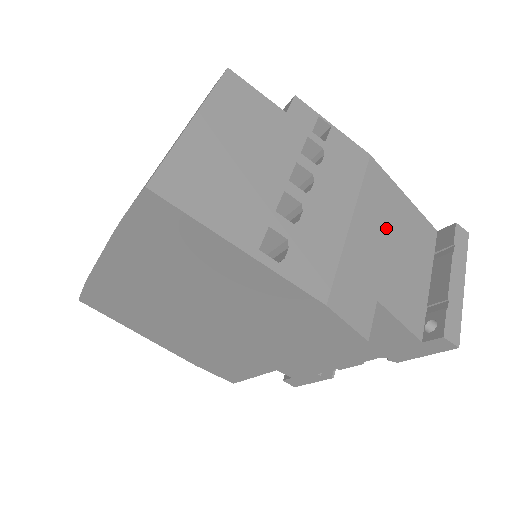
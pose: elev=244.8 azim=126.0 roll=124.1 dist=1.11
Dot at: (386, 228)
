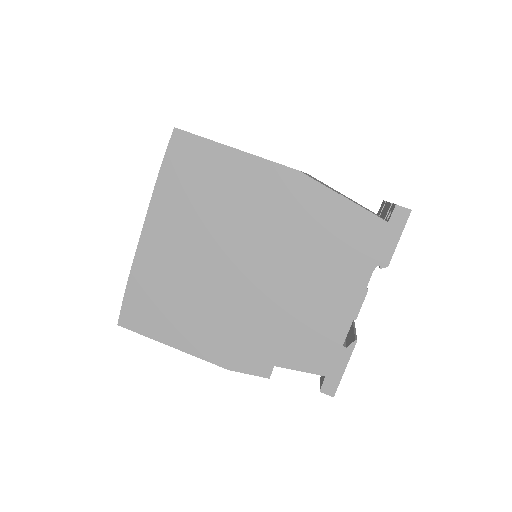
Dot at: occluded
